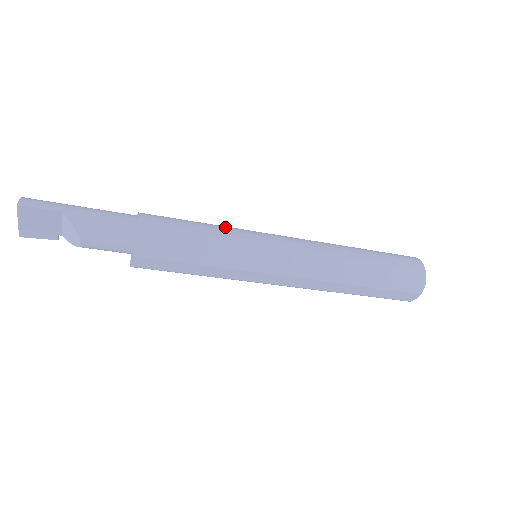
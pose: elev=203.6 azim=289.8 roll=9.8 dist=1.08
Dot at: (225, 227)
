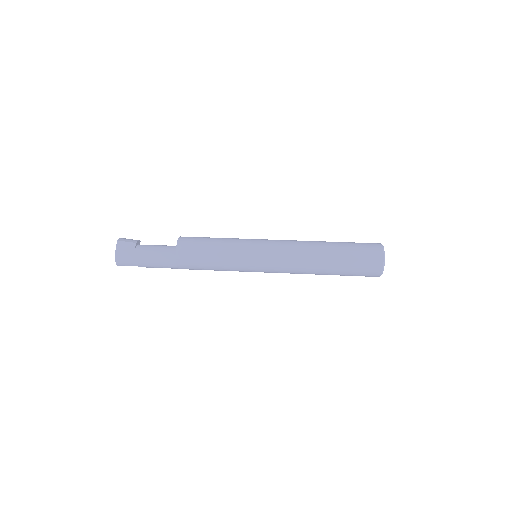
Dot at: (230, 263)
